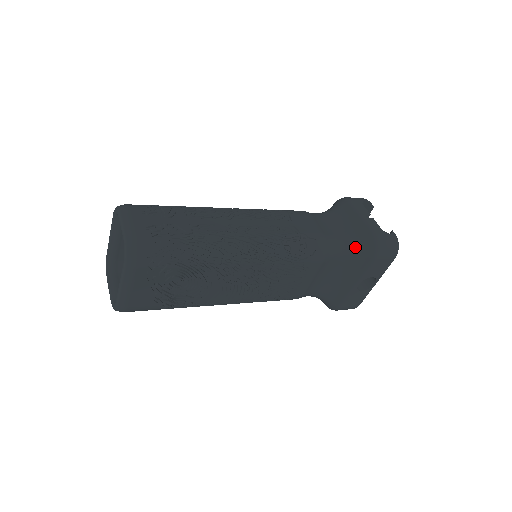
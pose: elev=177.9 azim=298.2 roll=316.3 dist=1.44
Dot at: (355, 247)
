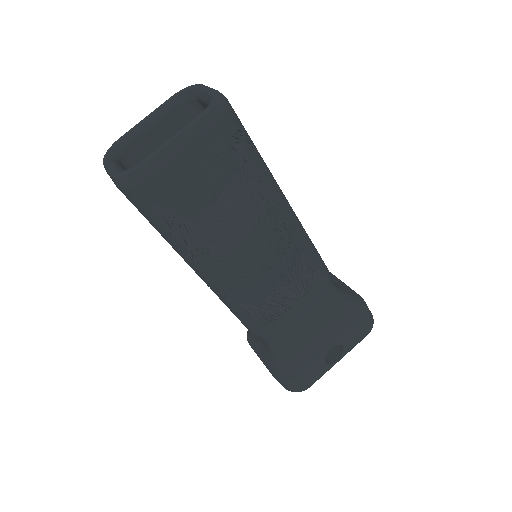
Dot at: (345, 299)
